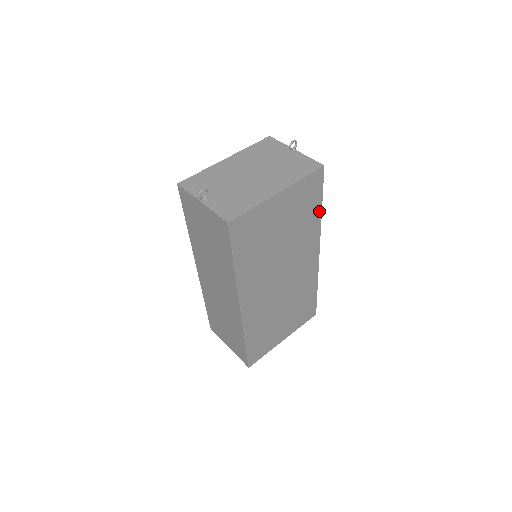
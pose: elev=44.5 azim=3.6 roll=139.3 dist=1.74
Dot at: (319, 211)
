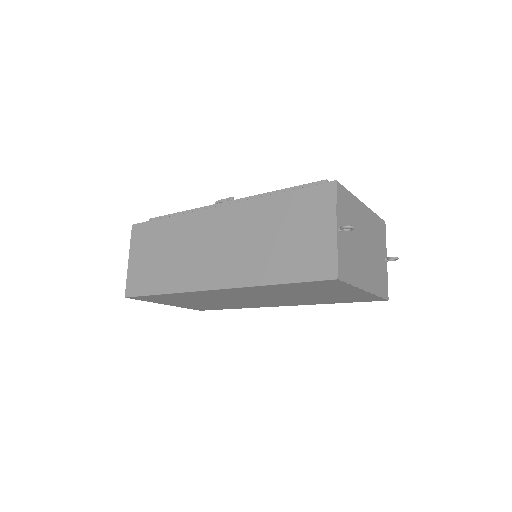
Dot at: (334, 302)
